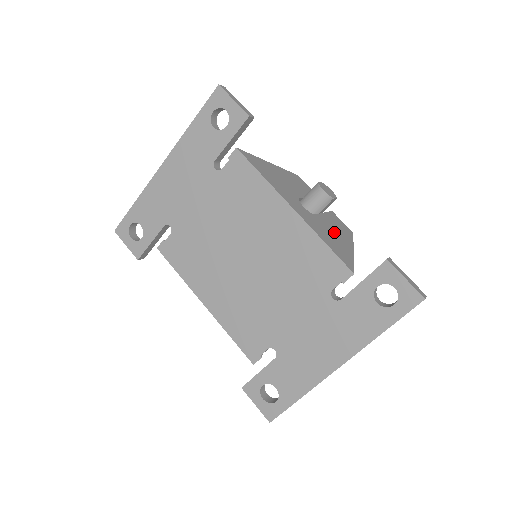
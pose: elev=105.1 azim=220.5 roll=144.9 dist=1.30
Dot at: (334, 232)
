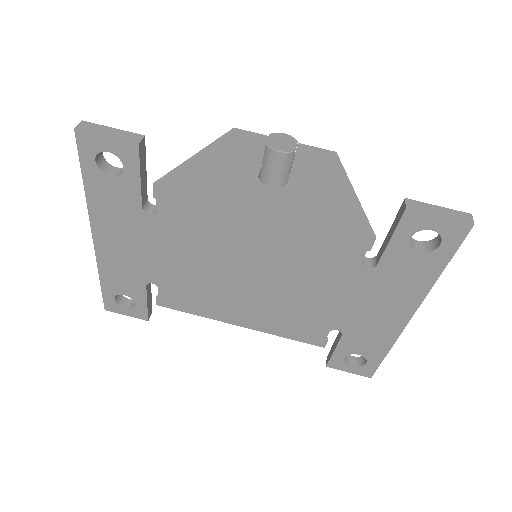
Dot at: (320, 185)
